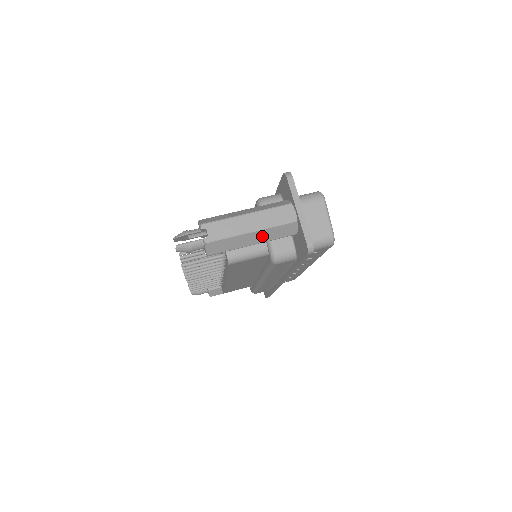
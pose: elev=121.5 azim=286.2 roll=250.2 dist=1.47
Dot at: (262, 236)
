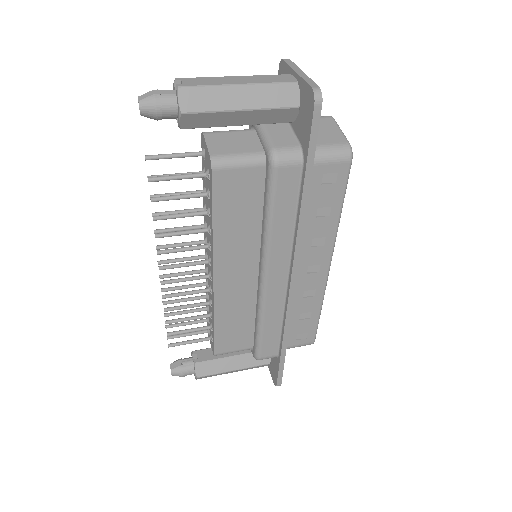
Dot at: (254, 97)
